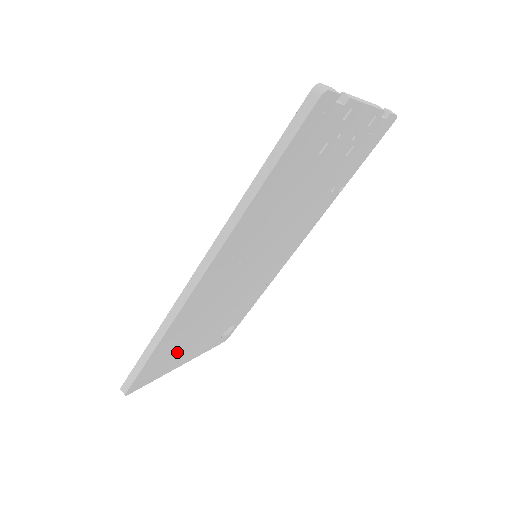
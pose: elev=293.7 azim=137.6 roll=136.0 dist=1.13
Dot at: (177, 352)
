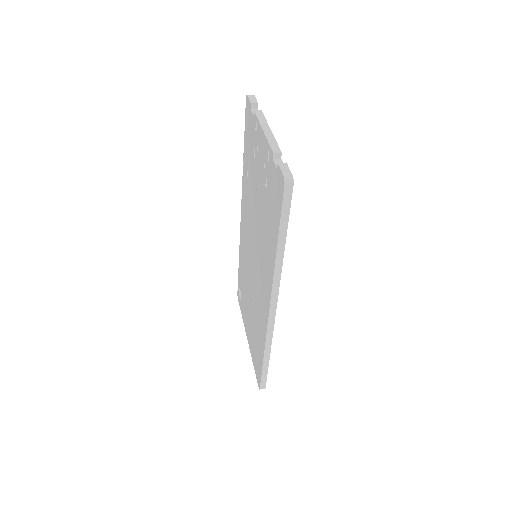
Dot at: occluded
